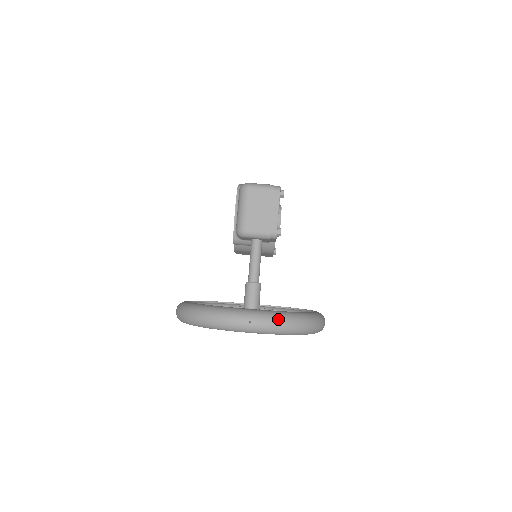
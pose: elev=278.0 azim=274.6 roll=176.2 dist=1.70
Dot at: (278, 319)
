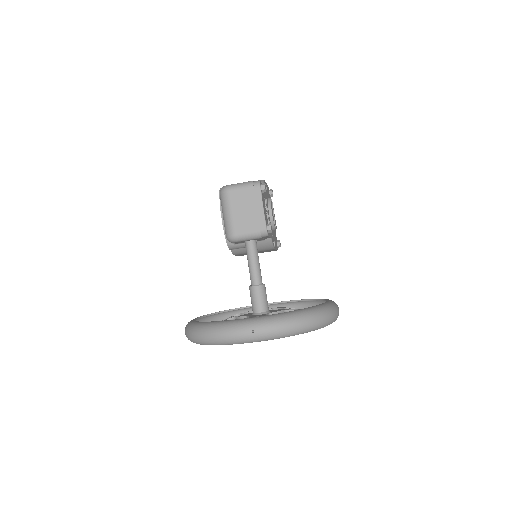
Dot at: (281, 322)
